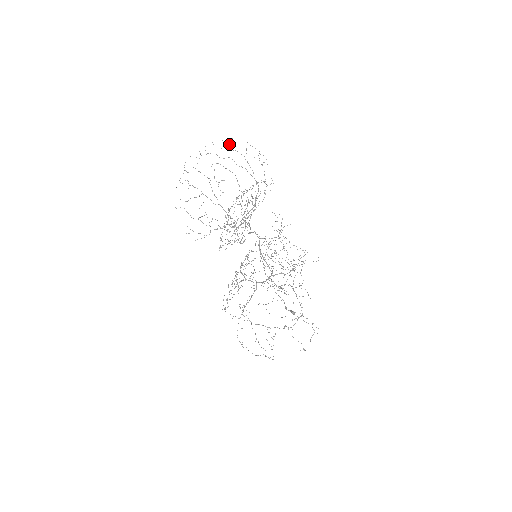
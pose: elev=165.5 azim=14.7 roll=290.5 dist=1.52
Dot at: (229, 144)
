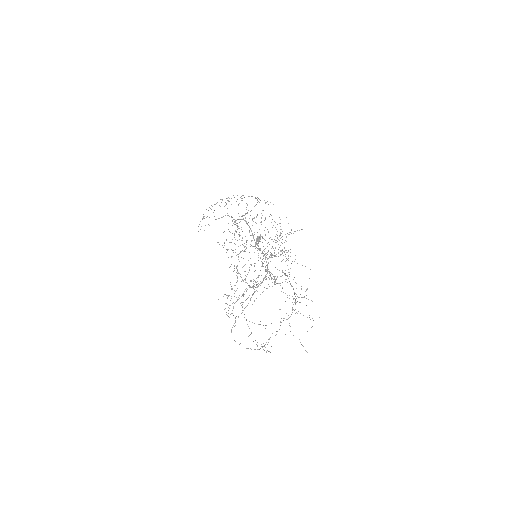
Dot at: occluded
